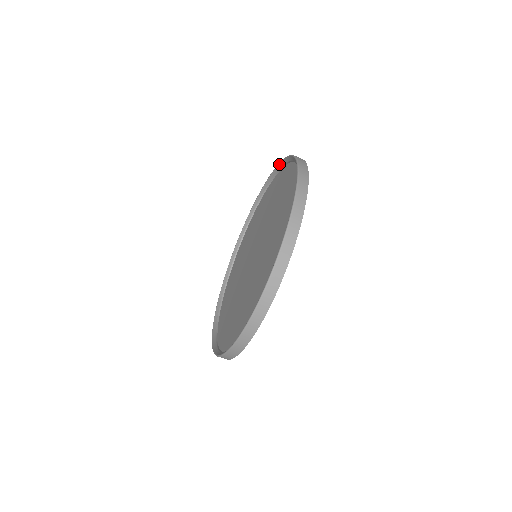
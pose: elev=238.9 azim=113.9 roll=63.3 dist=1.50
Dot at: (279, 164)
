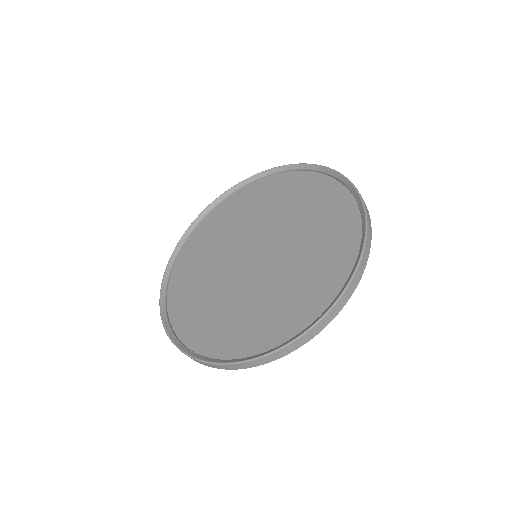
Dot at: (286, 166)
